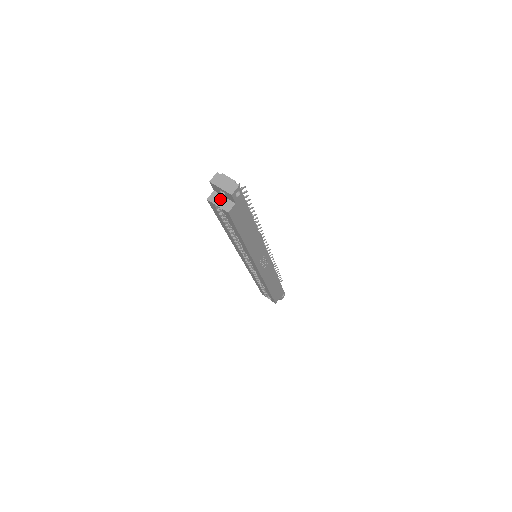
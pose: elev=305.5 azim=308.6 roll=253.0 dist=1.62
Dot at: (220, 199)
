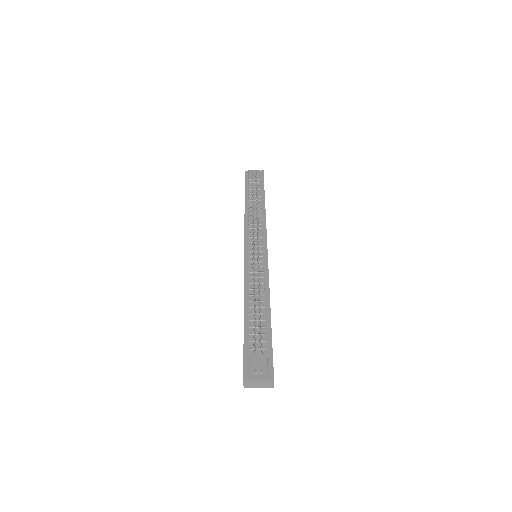
Dot at: occluded
